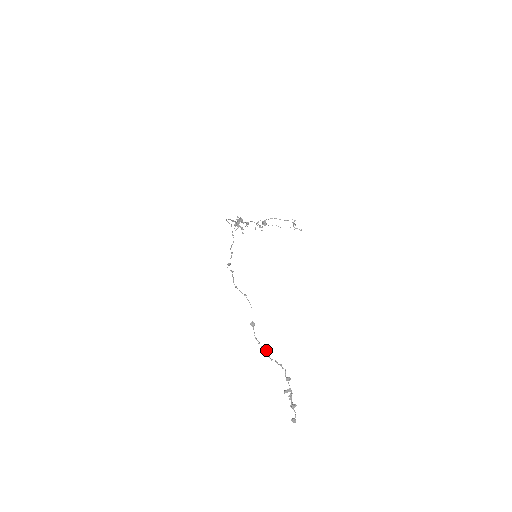
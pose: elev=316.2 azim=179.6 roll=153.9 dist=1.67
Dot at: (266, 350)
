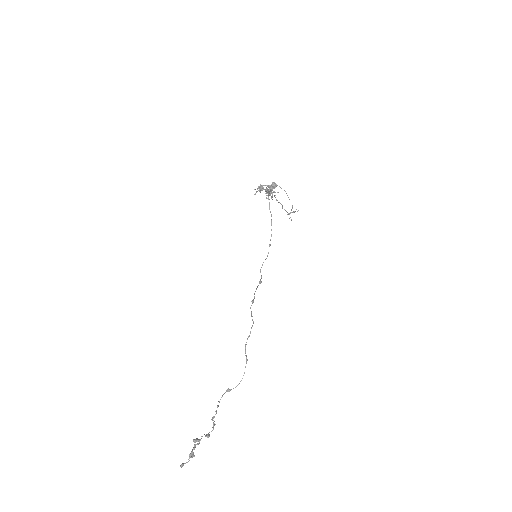
Dot at: occluded
